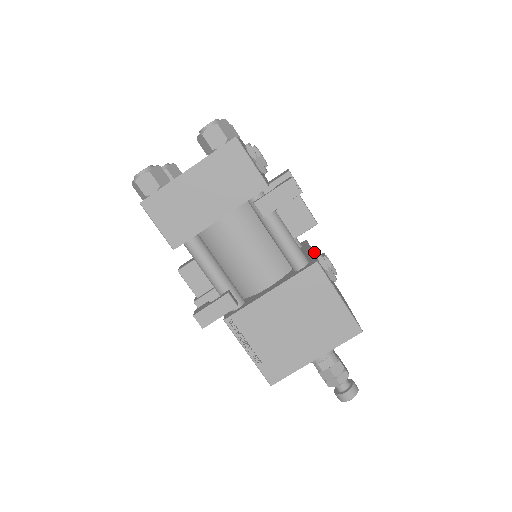
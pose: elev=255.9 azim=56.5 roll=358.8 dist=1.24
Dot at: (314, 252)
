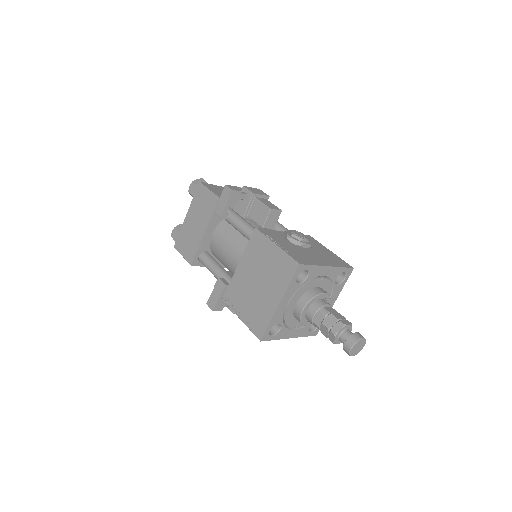
Dot at: (314, 241)
